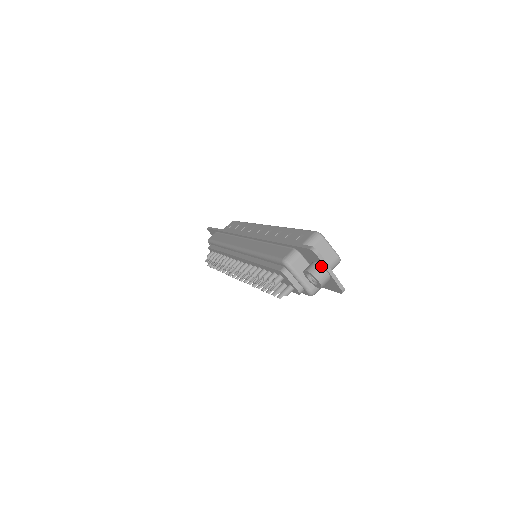
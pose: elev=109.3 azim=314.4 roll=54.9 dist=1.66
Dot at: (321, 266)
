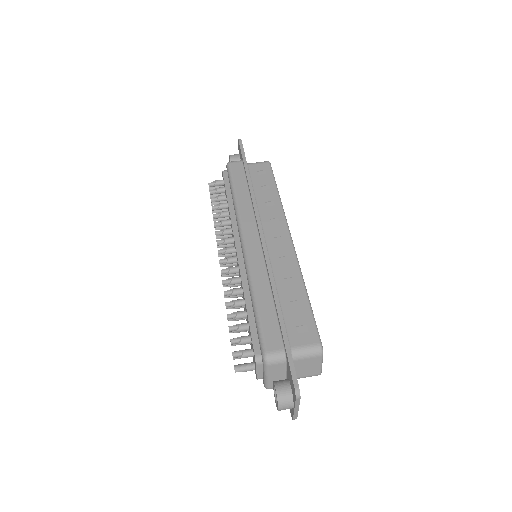
Dot at: (293, 400)
